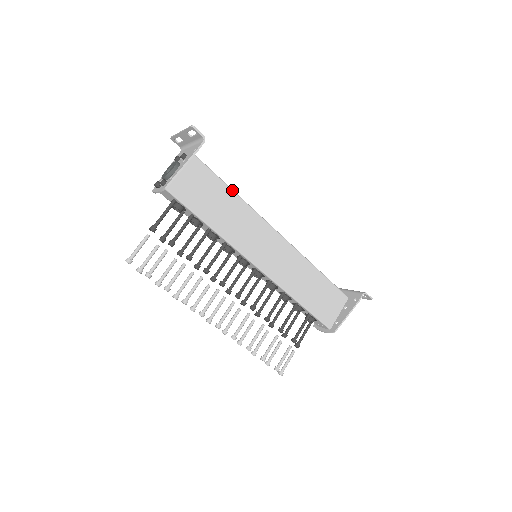
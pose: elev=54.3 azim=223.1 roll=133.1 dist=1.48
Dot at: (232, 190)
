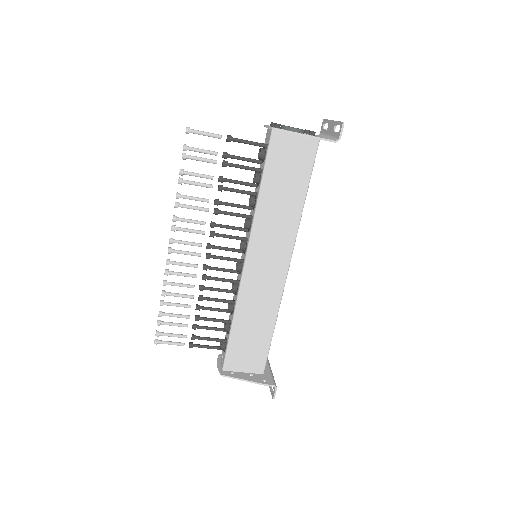
Dot at: (305, 197)
